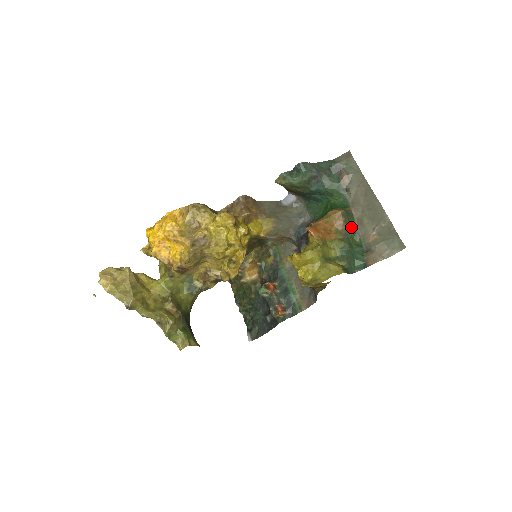
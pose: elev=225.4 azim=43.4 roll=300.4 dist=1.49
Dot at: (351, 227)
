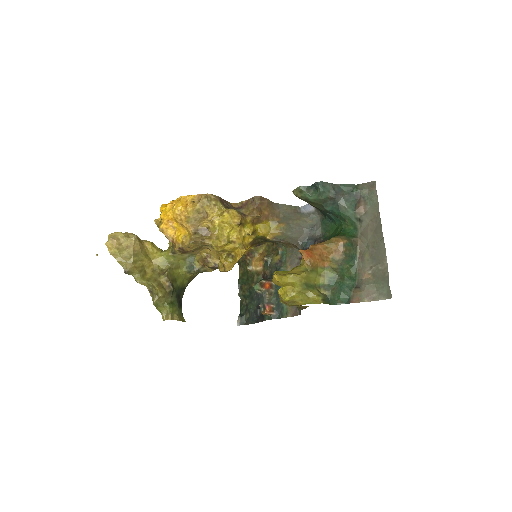
Dot at: (350, 259)
